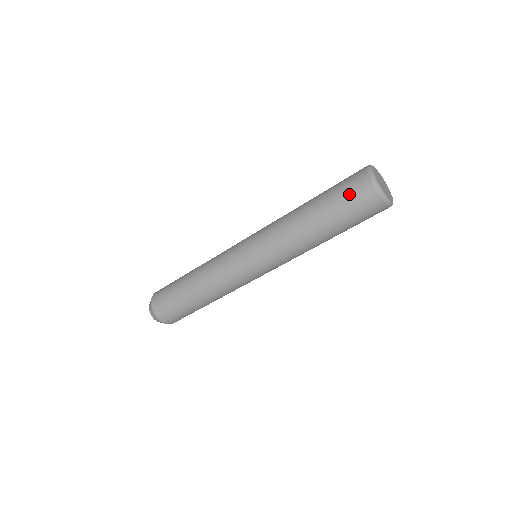
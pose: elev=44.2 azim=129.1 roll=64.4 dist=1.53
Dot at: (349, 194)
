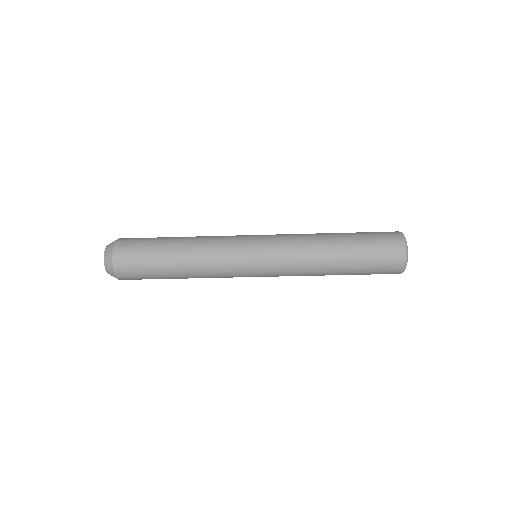
Dot at: (380, 270)
